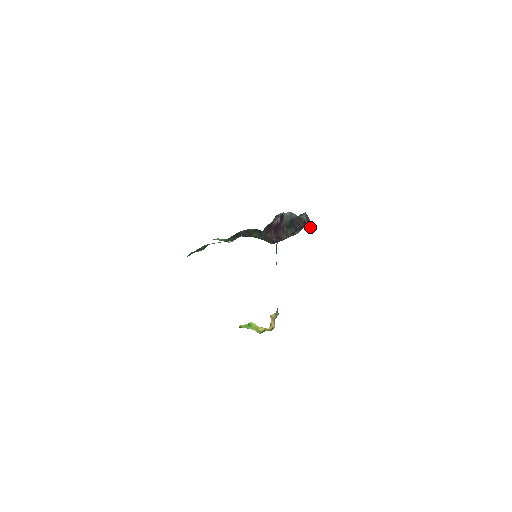
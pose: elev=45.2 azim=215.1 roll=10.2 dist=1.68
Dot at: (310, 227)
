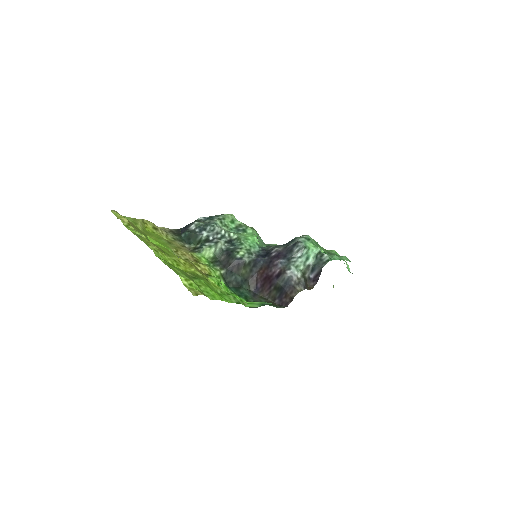
Dot at: (311, 285)
